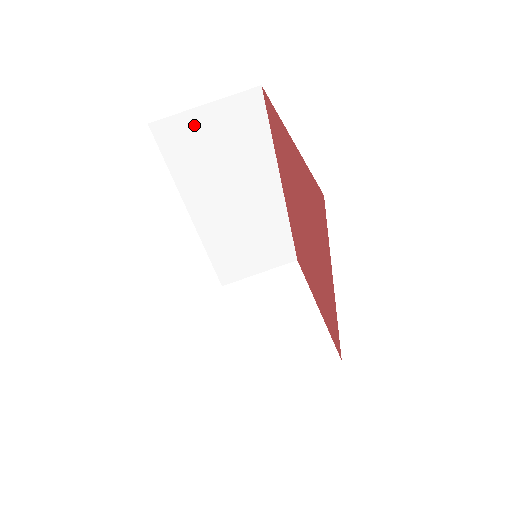
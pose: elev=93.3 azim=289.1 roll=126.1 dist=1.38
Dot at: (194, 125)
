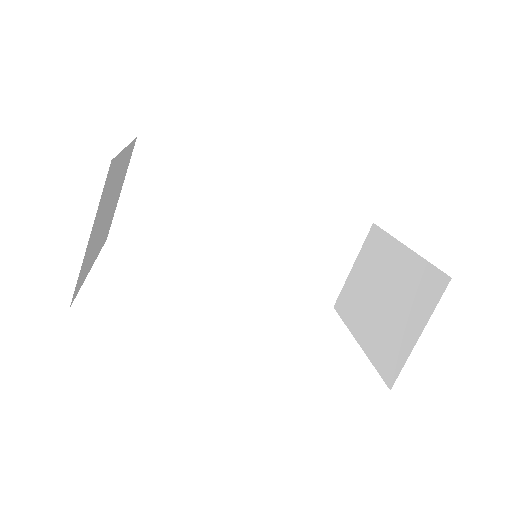
Dot at: (134, 209)
